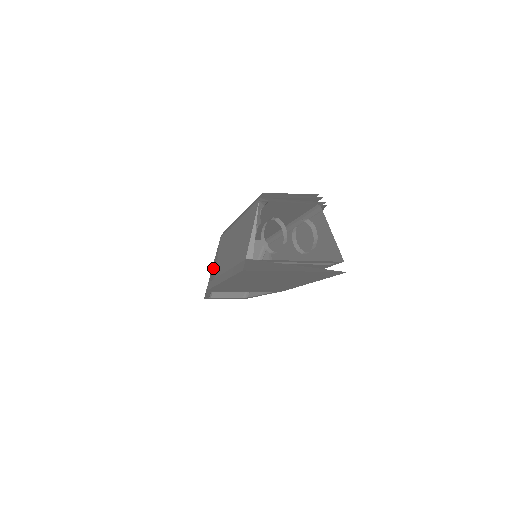
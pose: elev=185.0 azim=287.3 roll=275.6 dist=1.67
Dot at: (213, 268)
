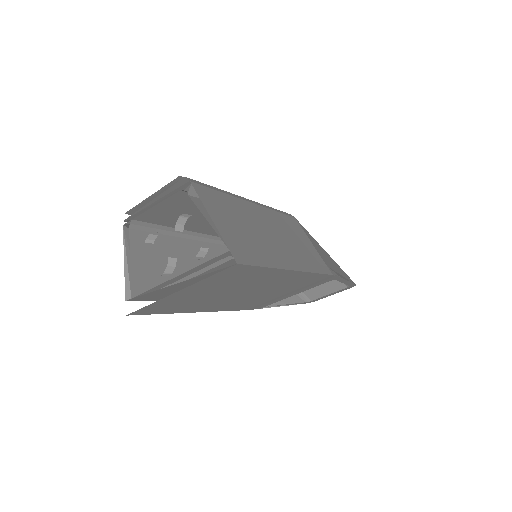
Dot at: occluded
